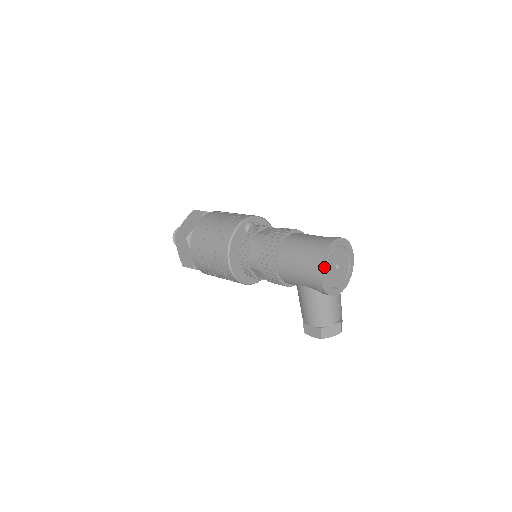
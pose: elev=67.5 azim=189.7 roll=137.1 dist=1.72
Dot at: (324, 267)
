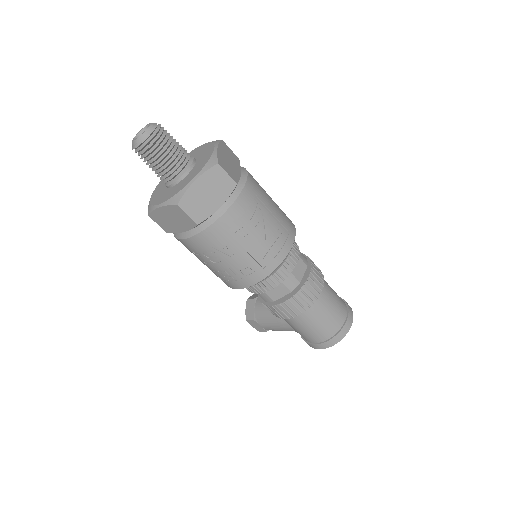
Dot at: occluded
